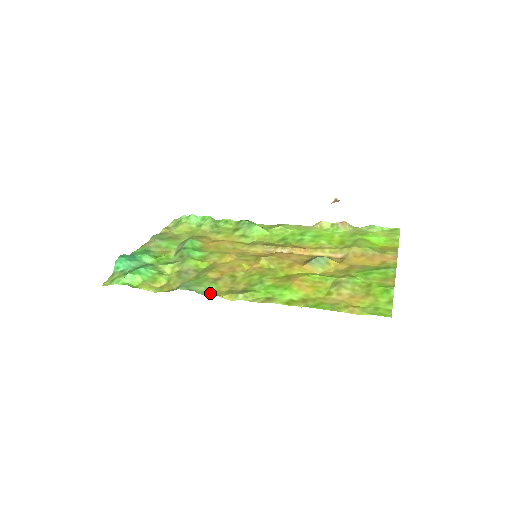
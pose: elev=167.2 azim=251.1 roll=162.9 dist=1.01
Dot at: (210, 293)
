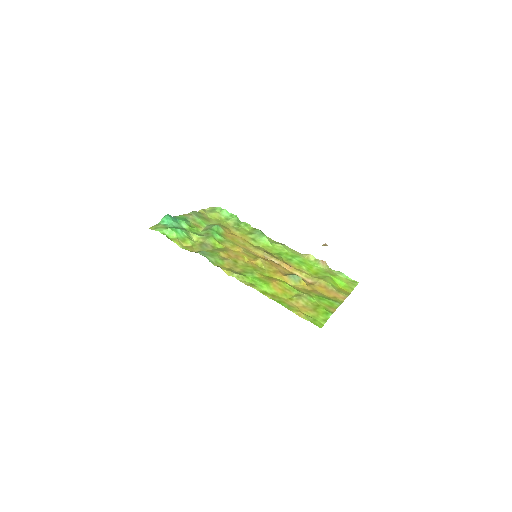
Dot at: (217, 264)
